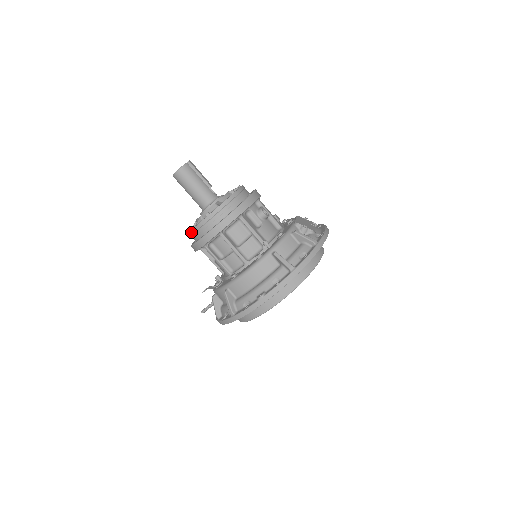
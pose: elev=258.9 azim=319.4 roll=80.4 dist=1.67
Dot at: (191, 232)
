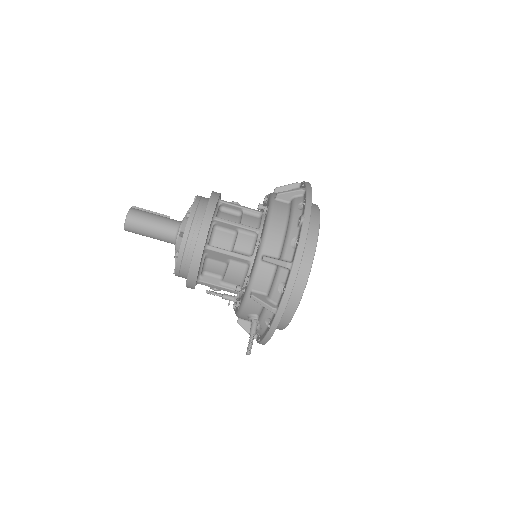
Dot at: (181, 248)
